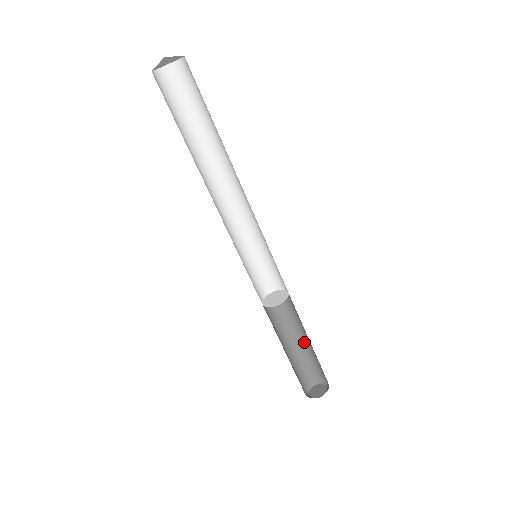
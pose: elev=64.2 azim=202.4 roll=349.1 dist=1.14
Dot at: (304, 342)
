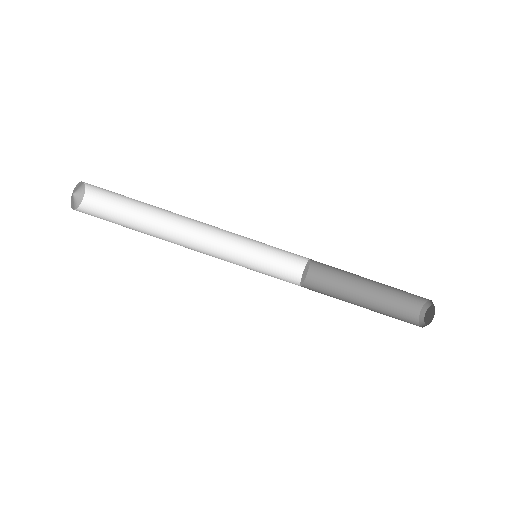
Dot at: (369, 294)
